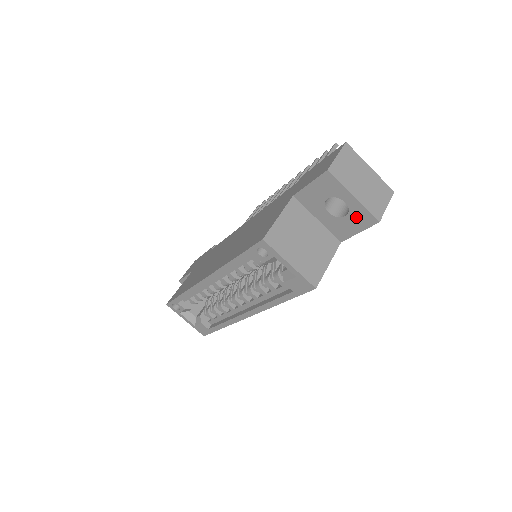
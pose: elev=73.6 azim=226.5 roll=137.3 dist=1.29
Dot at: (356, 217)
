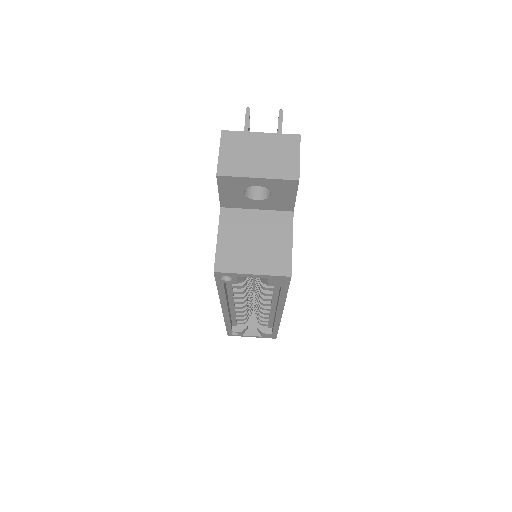
Dot at: (279, 189)
